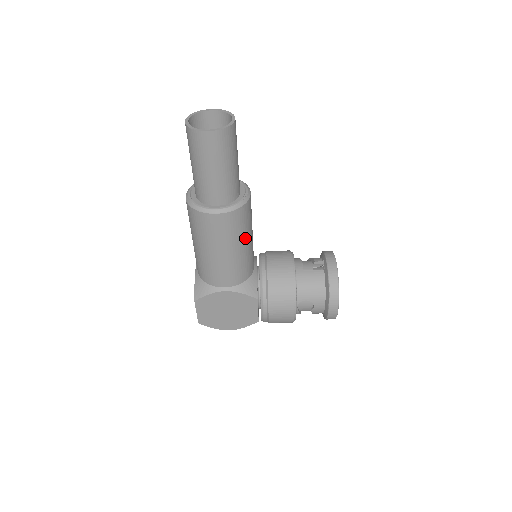
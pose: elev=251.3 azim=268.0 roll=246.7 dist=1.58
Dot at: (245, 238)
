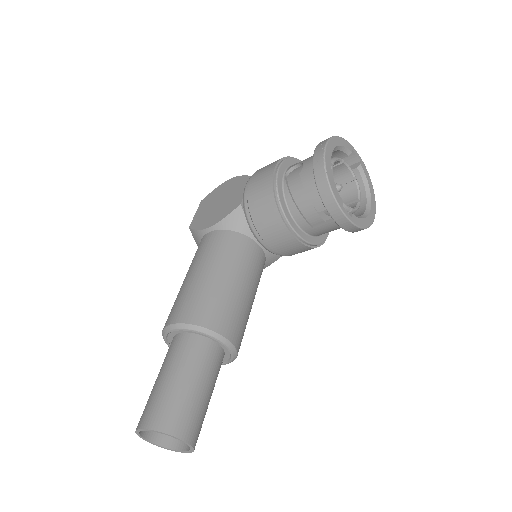
Dot at: (250, 311)
